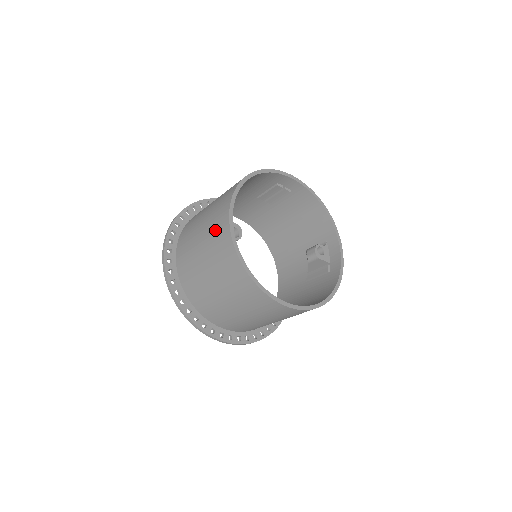
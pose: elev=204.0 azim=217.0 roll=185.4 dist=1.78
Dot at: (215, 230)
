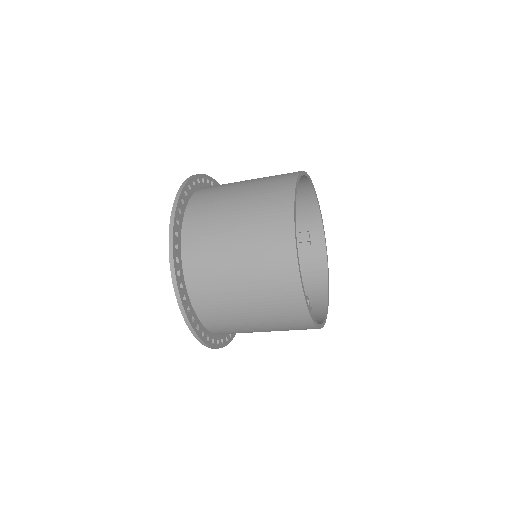
Dot at: (276, 176)
